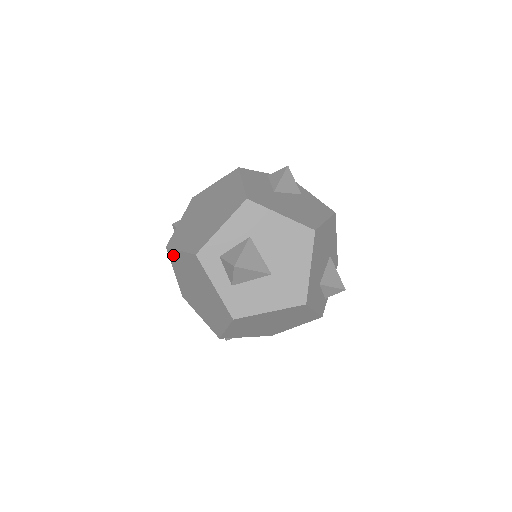
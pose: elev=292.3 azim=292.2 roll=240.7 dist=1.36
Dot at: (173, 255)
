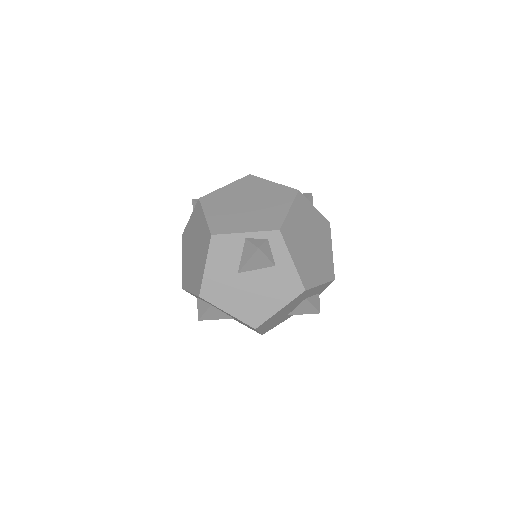
Dot at: occluded
